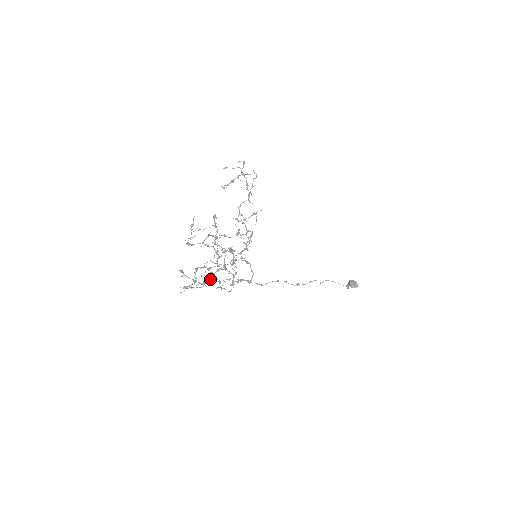
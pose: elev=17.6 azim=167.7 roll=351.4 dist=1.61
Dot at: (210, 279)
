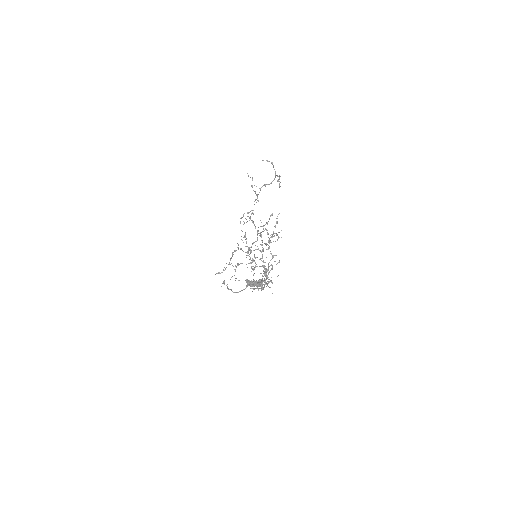
Dot at: occluded
